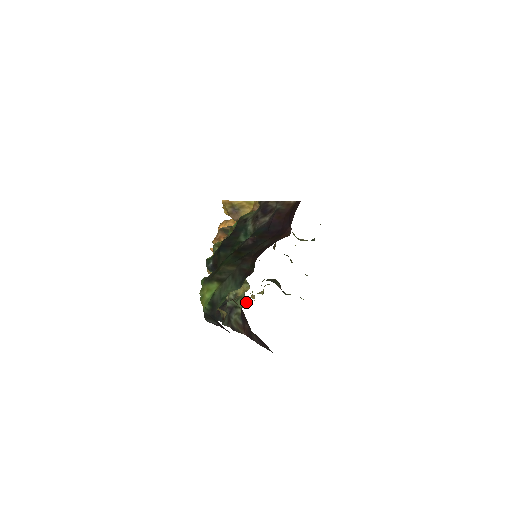
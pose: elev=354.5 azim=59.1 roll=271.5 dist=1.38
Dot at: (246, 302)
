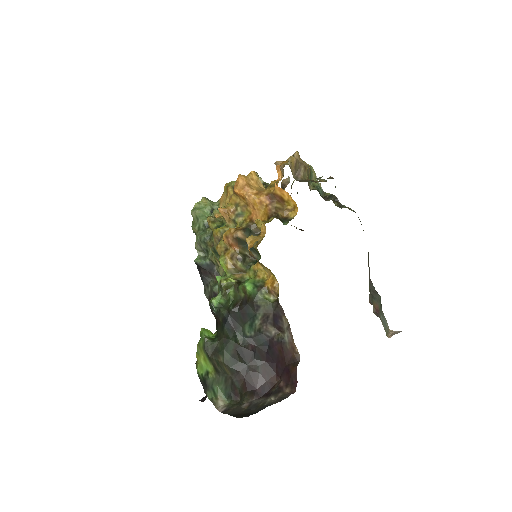
Dot at: occluded
